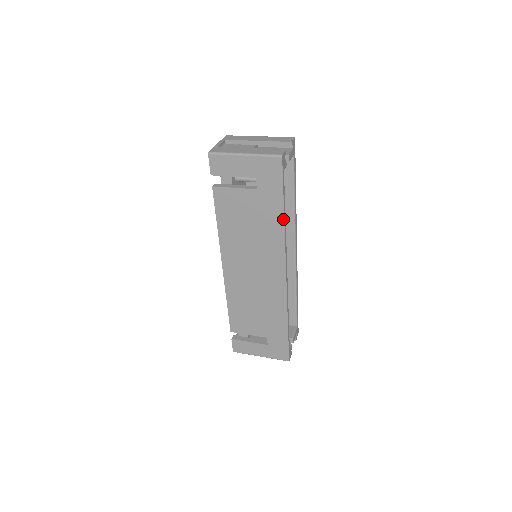
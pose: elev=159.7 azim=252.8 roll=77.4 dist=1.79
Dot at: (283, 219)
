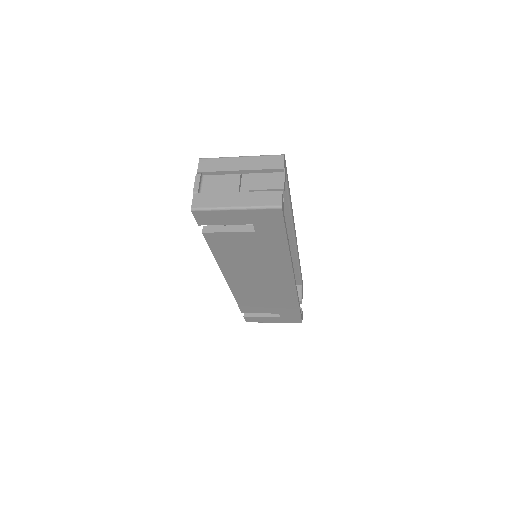
Dot at: (288, 249)
